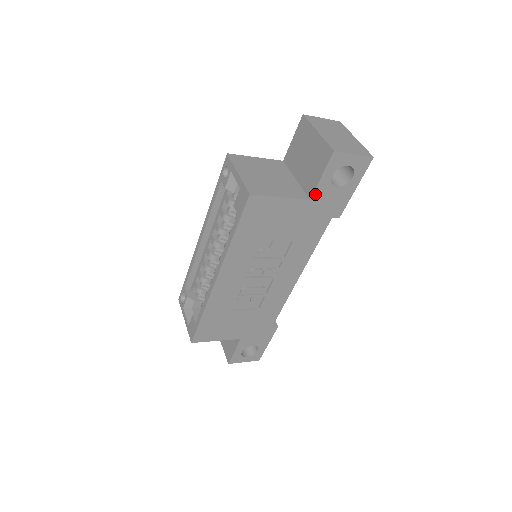
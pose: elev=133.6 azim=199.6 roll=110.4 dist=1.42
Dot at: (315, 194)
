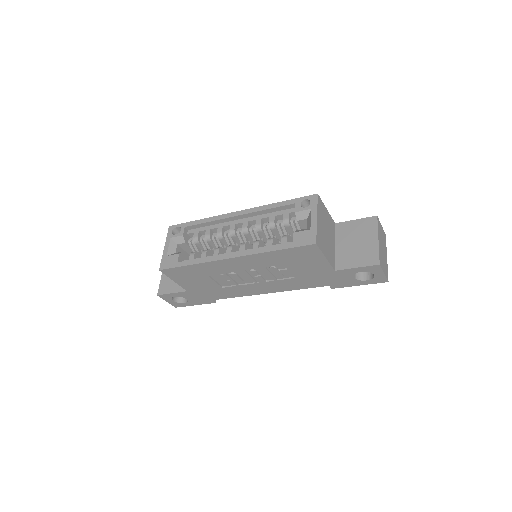
Dot at: (341, 271)
